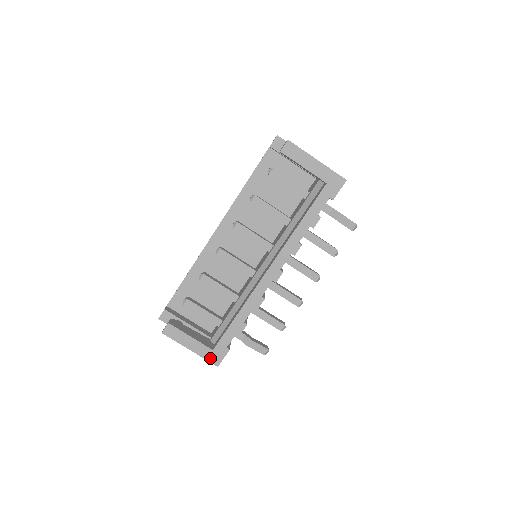
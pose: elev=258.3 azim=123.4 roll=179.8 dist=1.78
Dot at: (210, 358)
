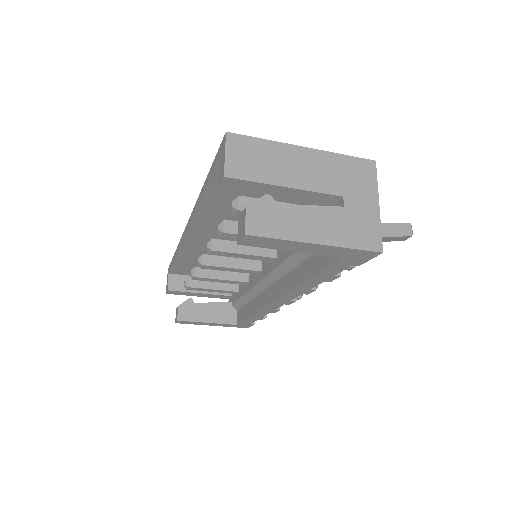
Dot at: occluded
